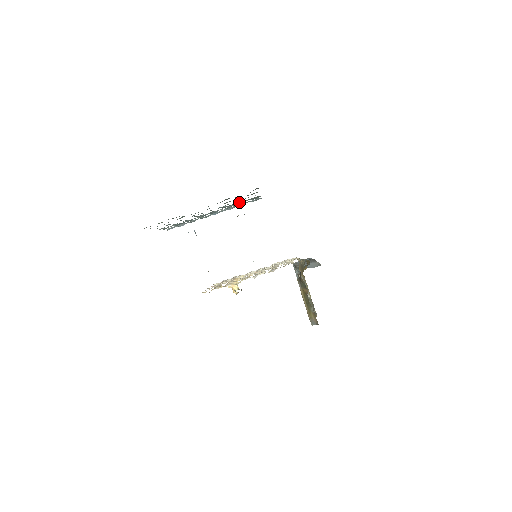
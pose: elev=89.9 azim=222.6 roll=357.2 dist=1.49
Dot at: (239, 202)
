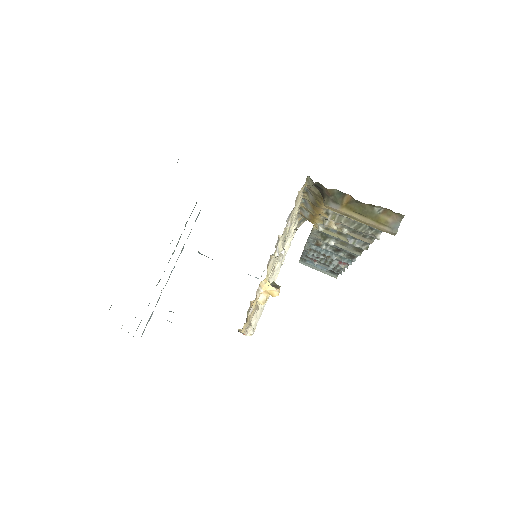
Dot at: occluded
